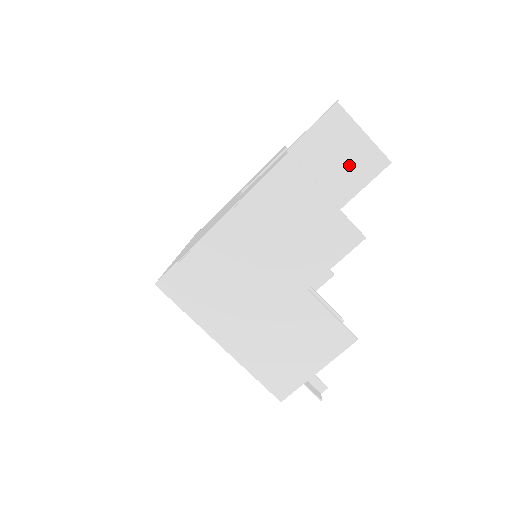
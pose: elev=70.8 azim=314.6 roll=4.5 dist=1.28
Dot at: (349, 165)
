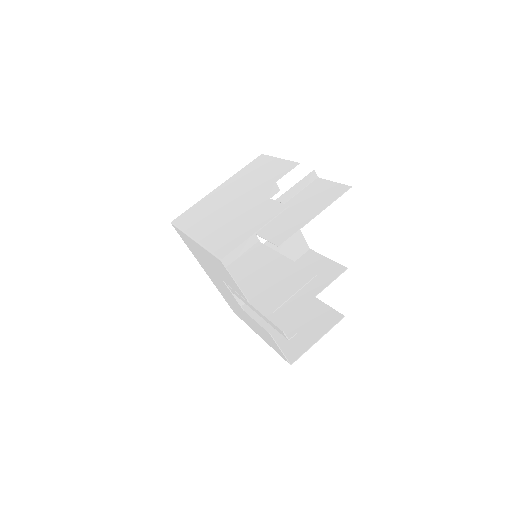
Dot at: (324, 196)
